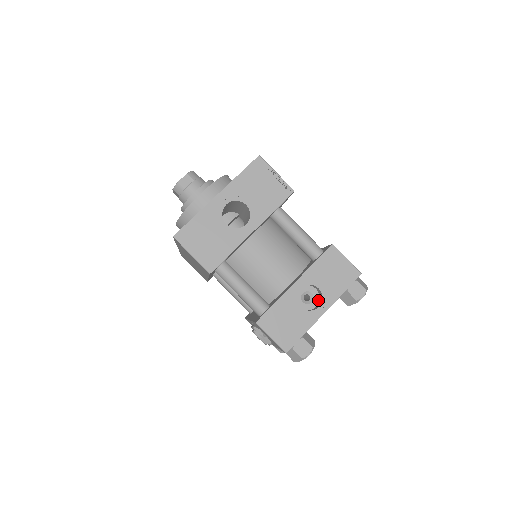
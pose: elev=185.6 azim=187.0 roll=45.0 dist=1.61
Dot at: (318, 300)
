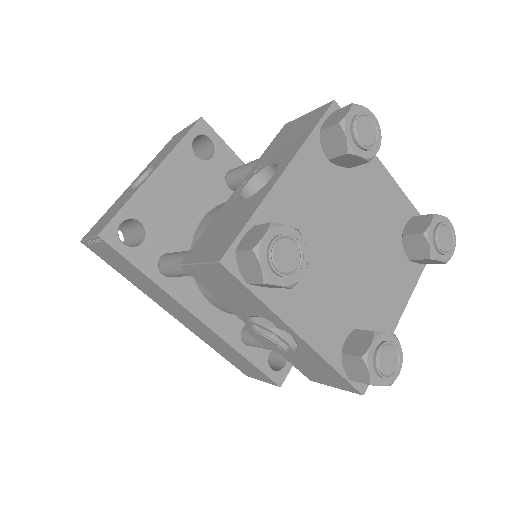
Dot at: occluded
